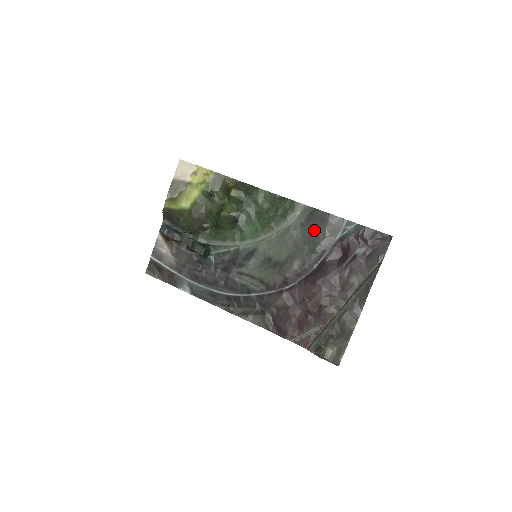
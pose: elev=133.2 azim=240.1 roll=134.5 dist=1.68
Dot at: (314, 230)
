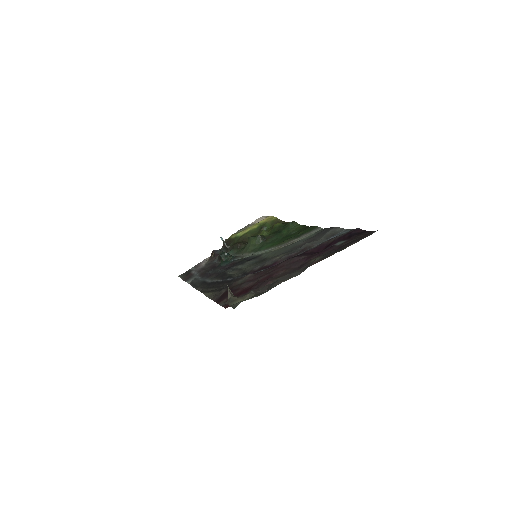
Dot at: (315, 238)
